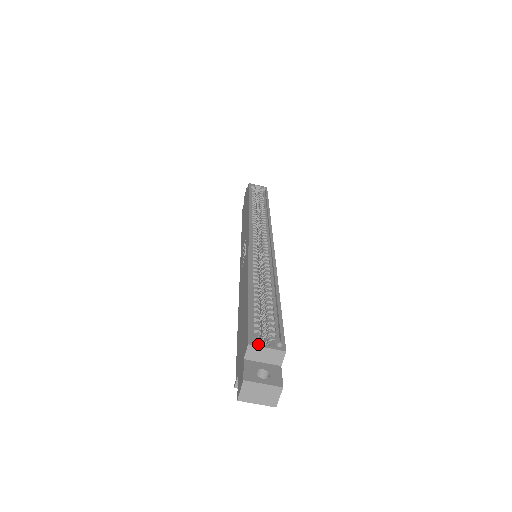
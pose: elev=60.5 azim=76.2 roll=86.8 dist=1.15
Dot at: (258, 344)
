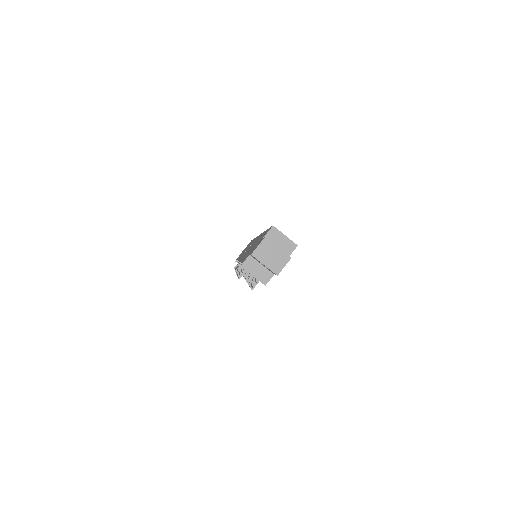
Dot at: (279, 231)
